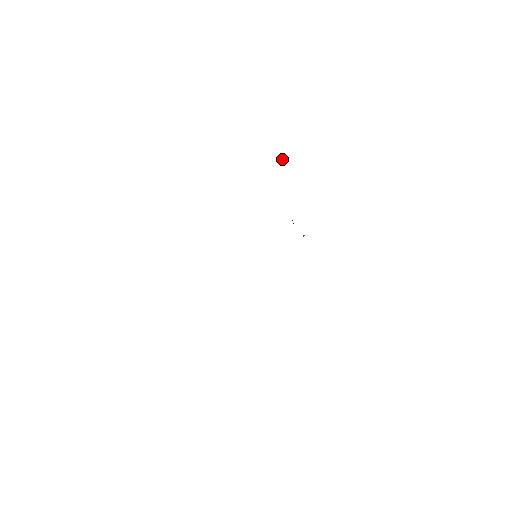
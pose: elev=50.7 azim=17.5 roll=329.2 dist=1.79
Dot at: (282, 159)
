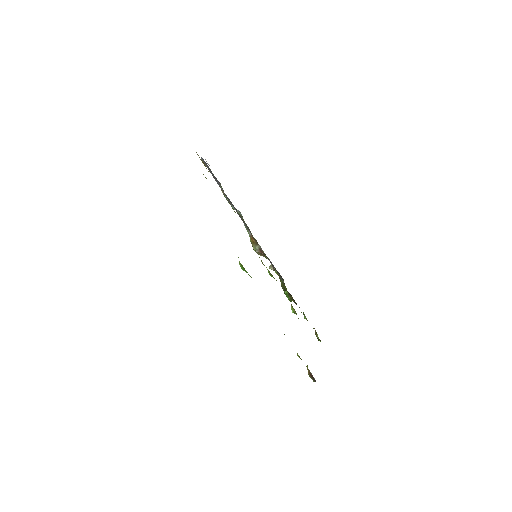
Dot at: occluded
